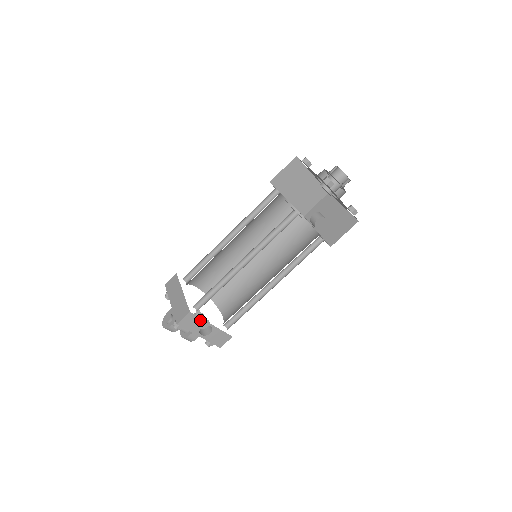
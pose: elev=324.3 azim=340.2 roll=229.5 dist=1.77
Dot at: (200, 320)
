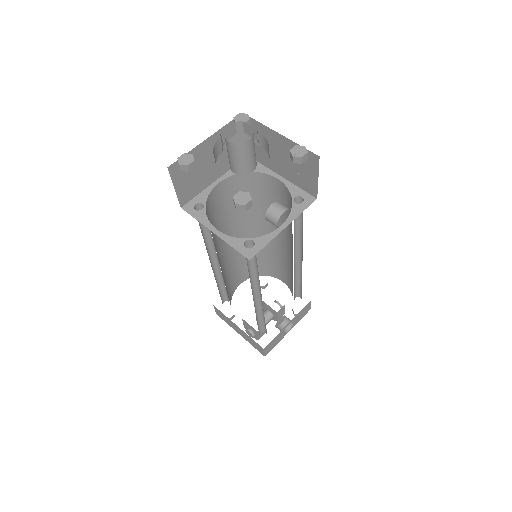
Dot at: (276, 336)
